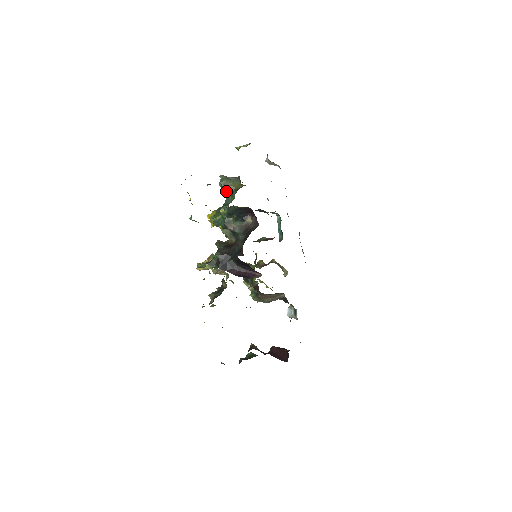
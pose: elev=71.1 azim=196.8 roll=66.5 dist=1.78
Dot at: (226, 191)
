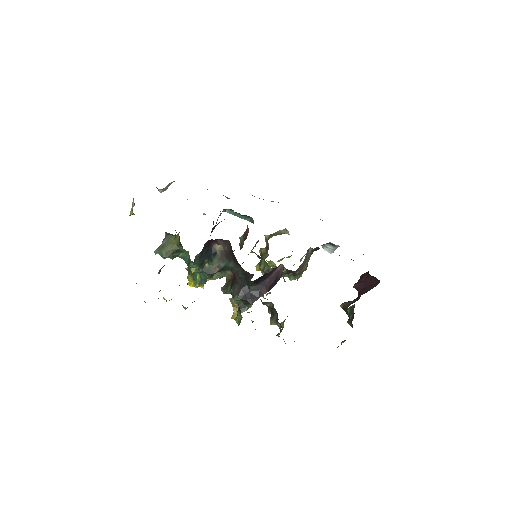
Dot at: (174, 255)
